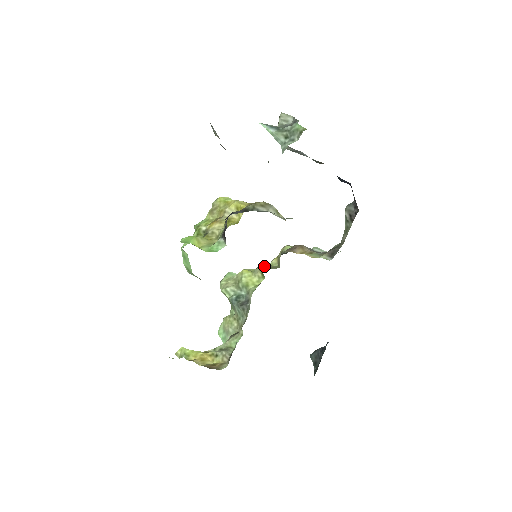
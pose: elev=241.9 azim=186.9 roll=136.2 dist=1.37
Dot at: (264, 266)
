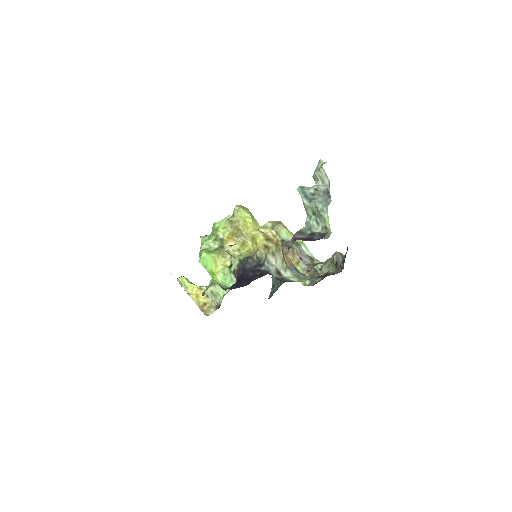
Dot at: occluded
